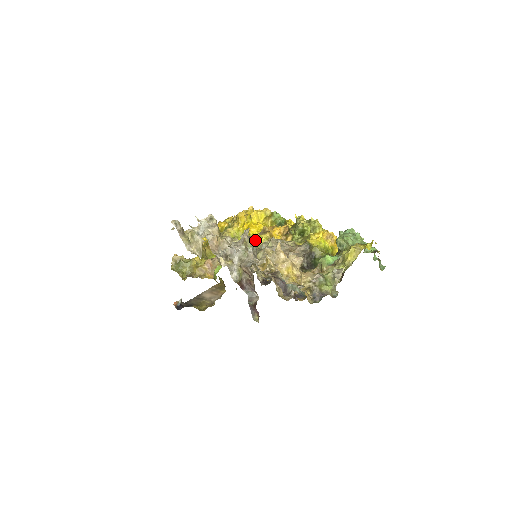
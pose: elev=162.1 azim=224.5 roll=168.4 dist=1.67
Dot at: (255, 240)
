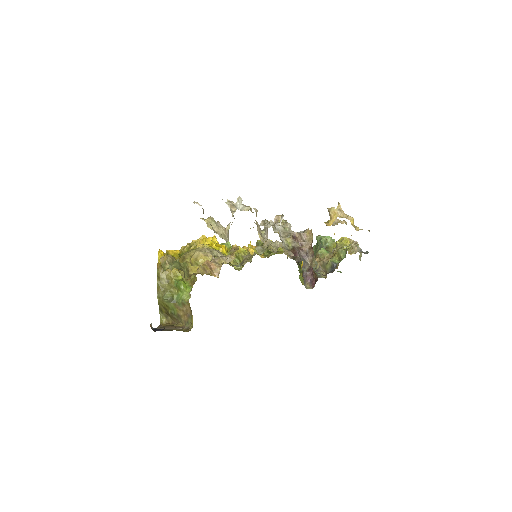
Dot at: occluded
